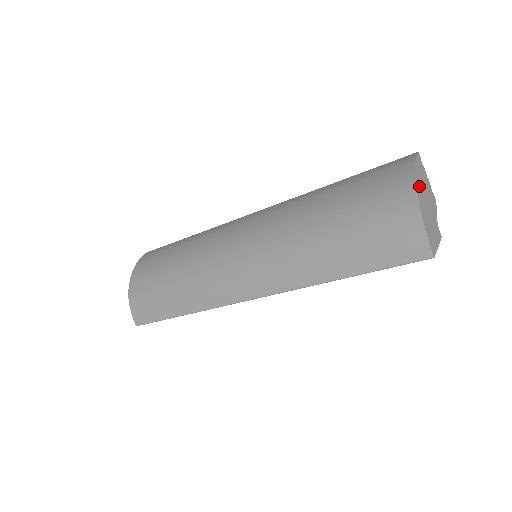
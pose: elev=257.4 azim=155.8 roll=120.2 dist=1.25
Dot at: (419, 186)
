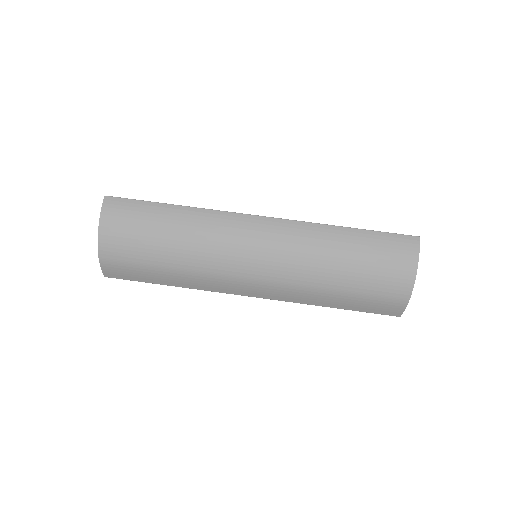
Dot at: (414, 275)
